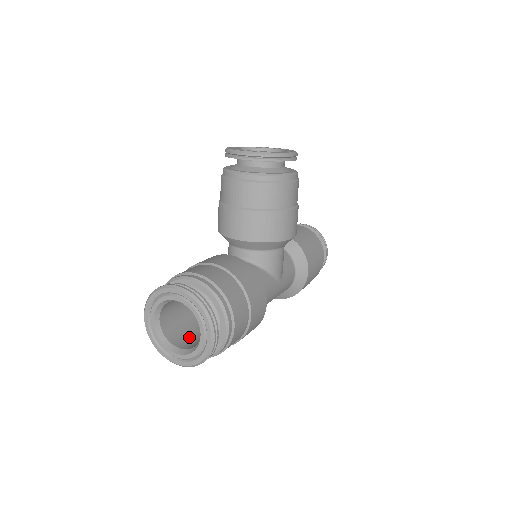
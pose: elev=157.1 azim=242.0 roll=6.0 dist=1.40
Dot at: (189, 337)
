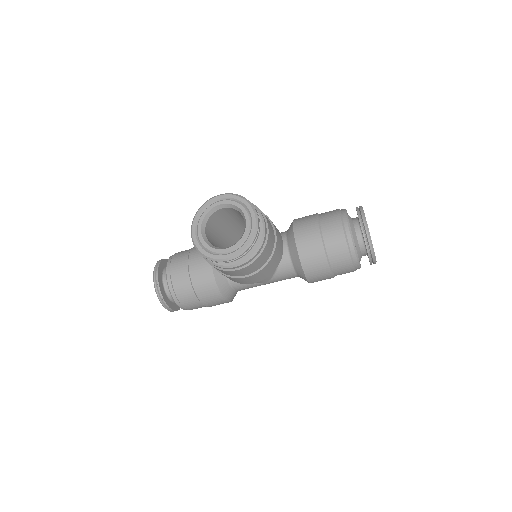
Dot at: occluded
